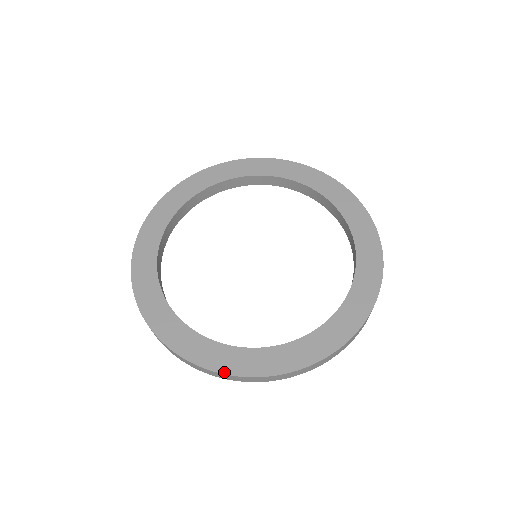
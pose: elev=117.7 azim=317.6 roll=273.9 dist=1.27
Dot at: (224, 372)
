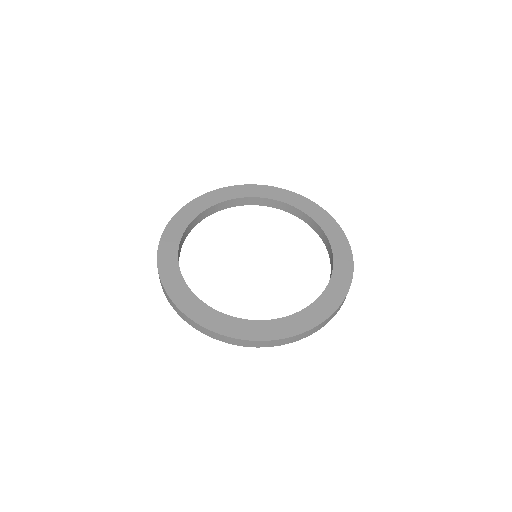
Dot at: (222, 333)
